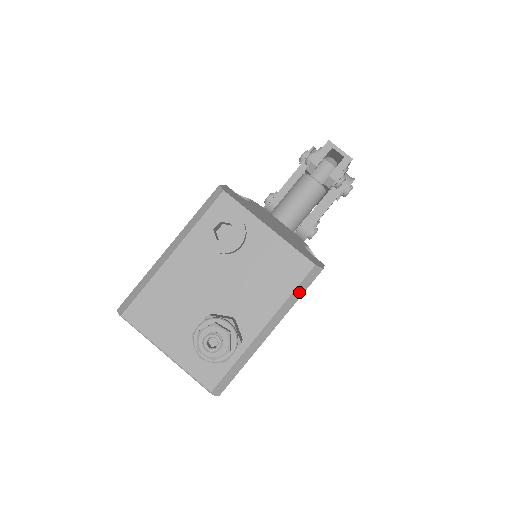
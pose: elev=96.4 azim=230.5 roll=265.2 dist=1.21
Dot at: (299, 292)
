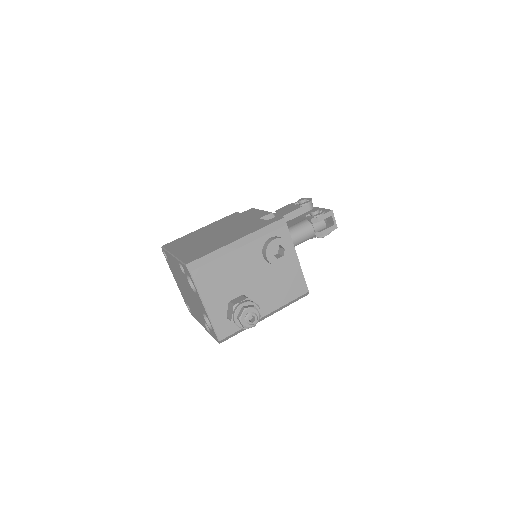
Dot at: (292, 302)
